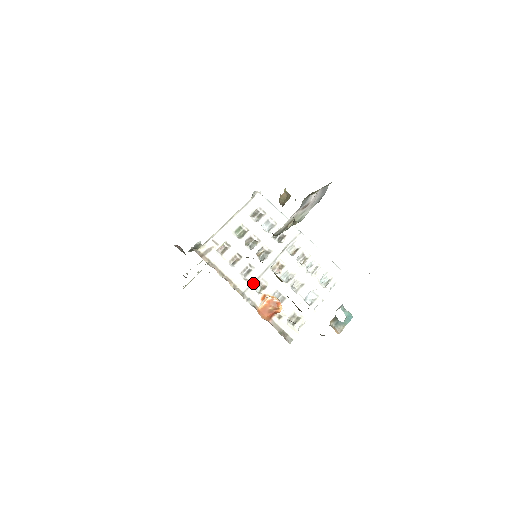
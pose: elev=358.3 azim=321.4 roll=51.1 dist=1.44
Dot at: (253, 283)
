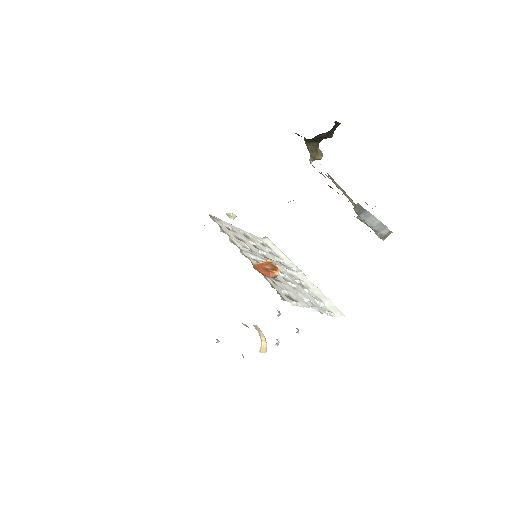
Dot at: (252, 254)
